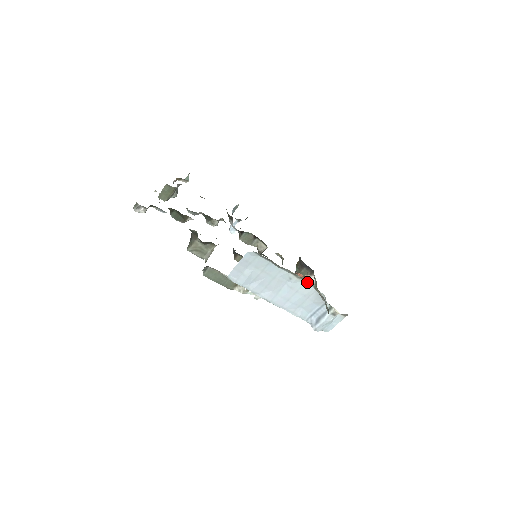
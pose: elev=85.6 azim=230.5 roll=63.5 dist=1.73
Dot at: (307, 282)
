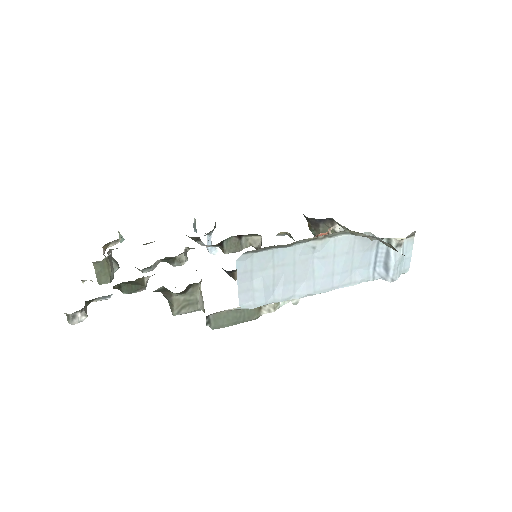
Dot at: (336, 235)
